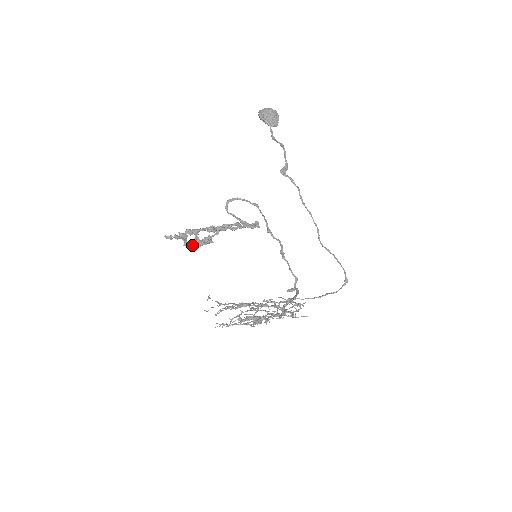
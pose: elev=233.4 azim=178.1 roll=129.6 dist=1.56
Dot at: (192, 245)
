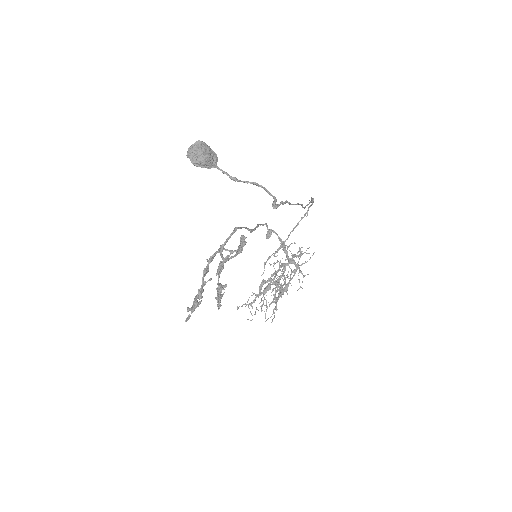
Dot at: (219, 307)
